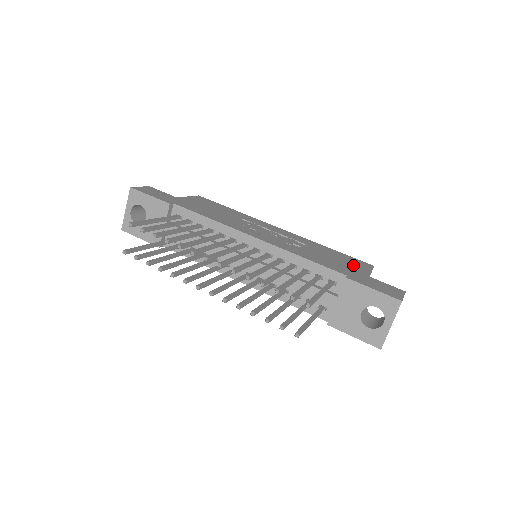
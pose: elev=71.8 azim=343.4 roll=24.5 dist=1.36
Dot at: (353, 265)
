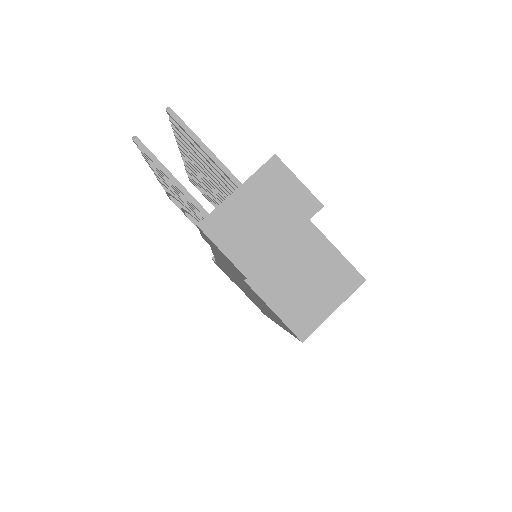
Dot at: occluded
